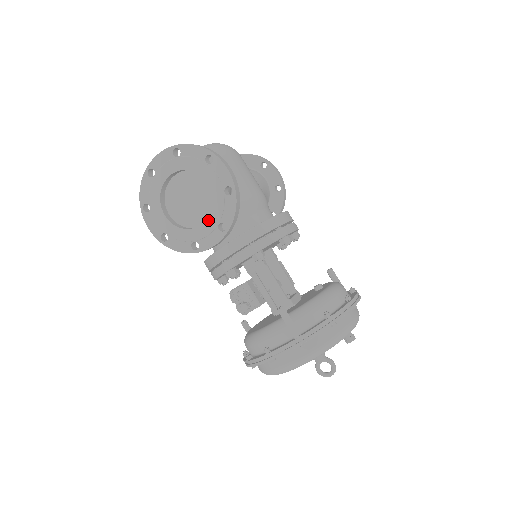
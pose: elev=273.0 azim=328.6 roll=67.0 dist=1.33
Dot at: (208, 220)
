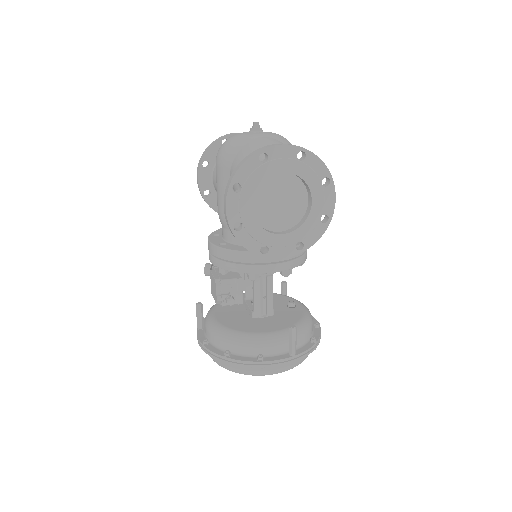
Dot at: (292, 234)
